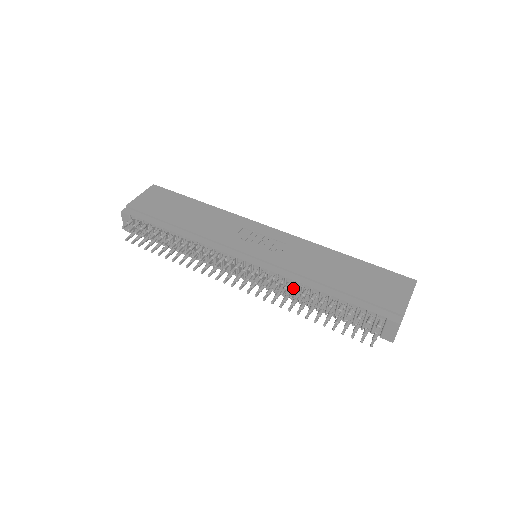
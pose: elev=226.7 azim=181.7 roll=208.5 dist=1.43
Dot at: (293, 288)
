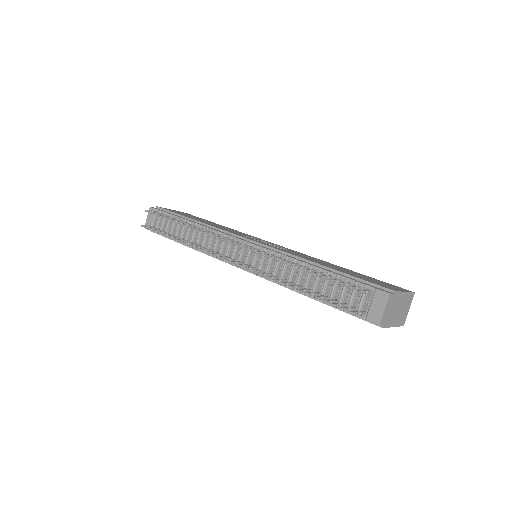
Dot at: (284, 266)
